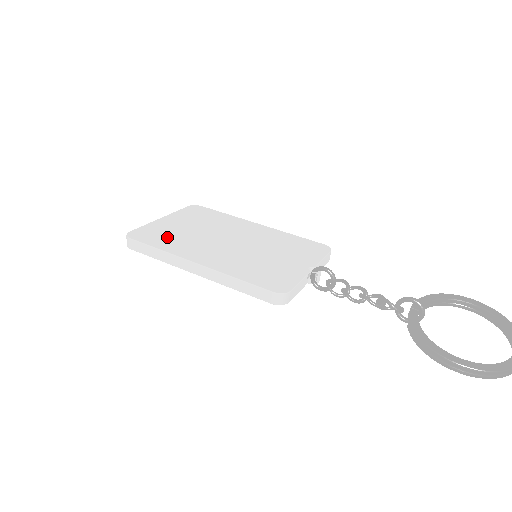
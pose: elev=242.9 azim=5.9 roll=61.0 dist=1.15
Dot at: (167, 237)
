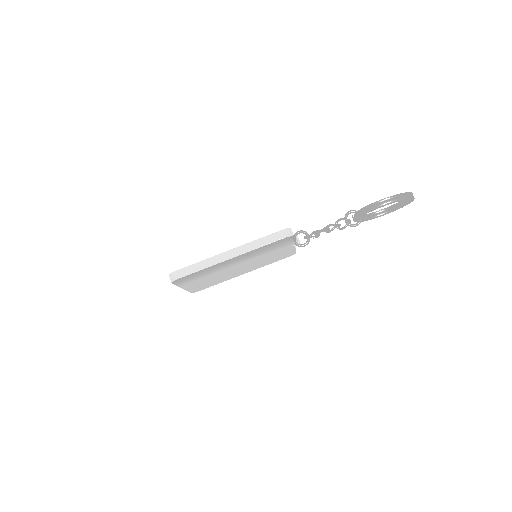
Dot at: occluded
